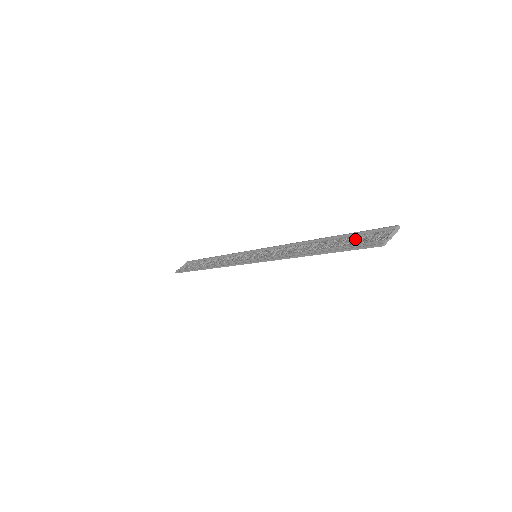
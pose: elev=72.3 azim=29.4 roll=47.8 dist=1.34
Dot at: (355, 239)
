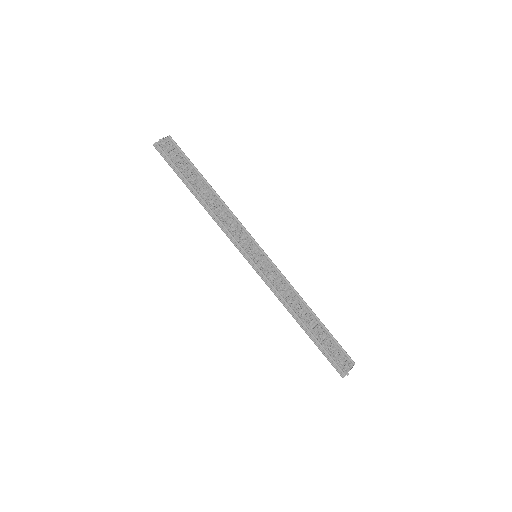
Dot at: (331, 347)
